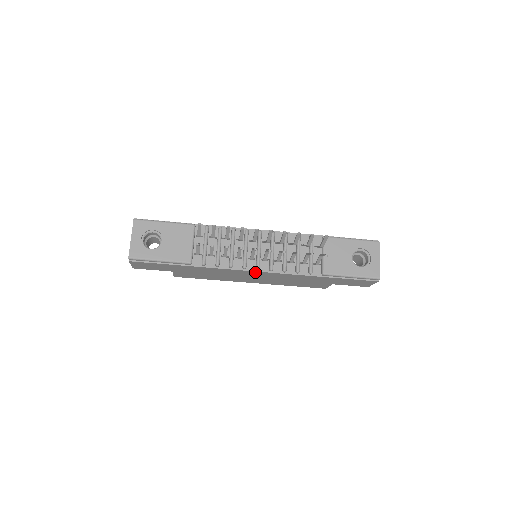
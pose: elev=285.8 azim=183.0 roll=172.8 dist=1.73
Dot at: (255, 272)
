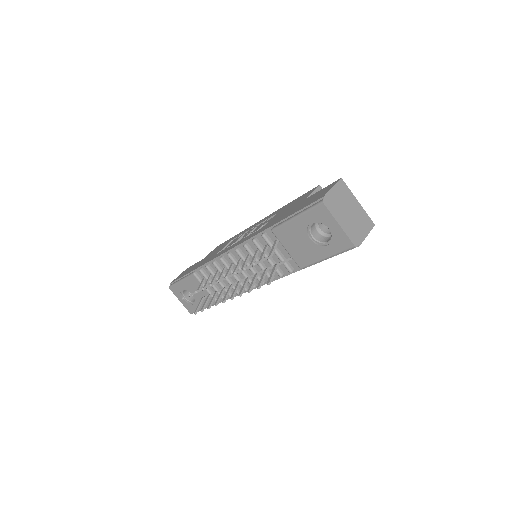
Dot at: occluded
